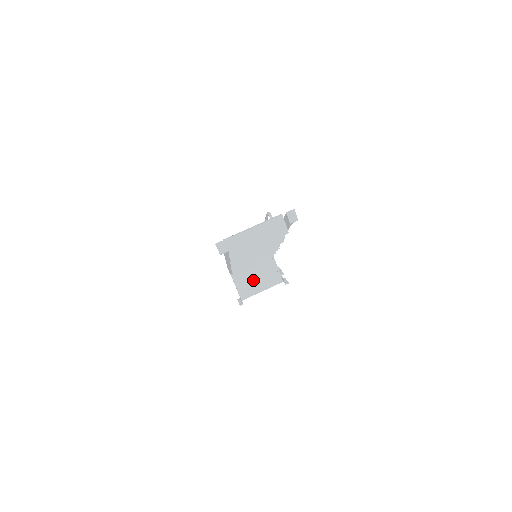
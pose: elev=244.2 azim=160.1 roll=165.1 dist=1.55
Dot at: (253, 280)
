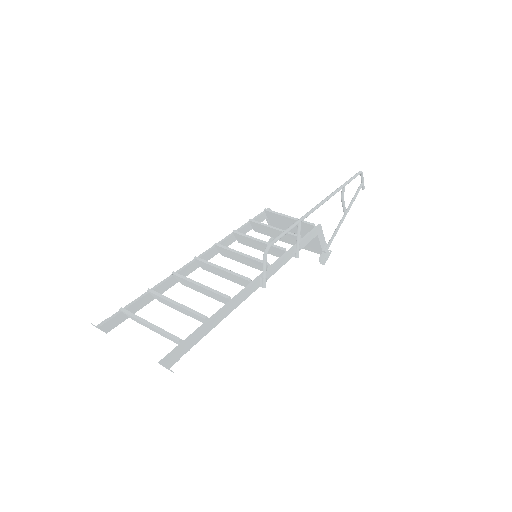
Dot at: occluded
